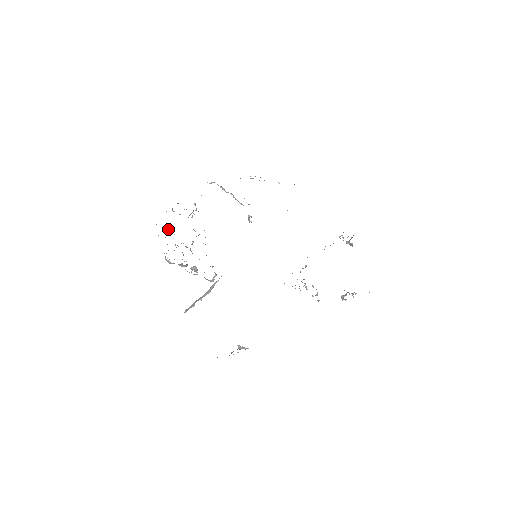
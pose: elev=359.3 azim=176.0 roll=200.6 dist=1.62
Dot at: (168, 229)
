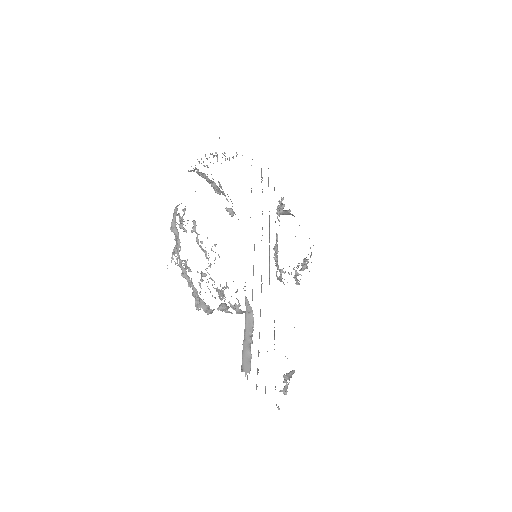
Dot at: (184, 261)
